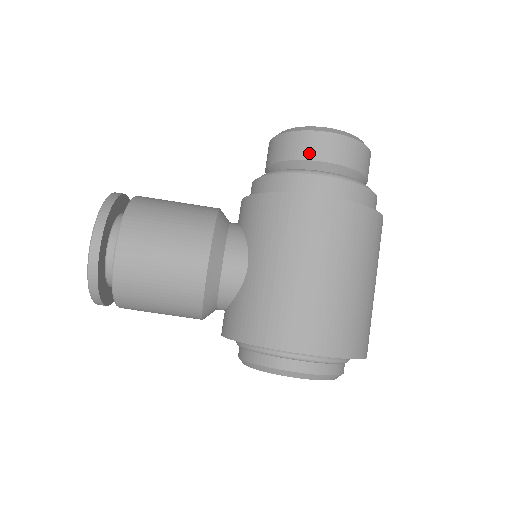
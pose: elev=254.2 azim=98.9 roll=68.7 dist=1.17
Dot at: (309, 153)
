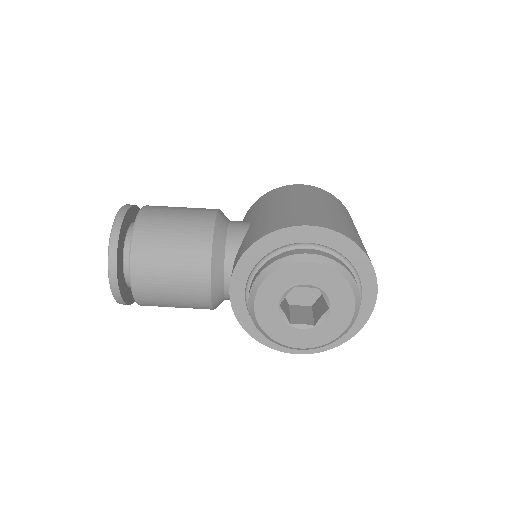
Dot at: occluded
